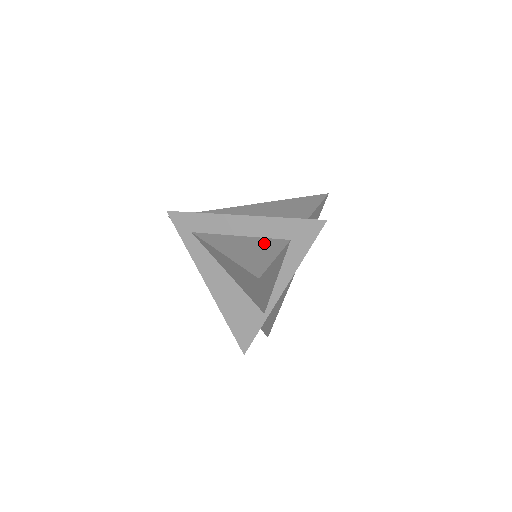
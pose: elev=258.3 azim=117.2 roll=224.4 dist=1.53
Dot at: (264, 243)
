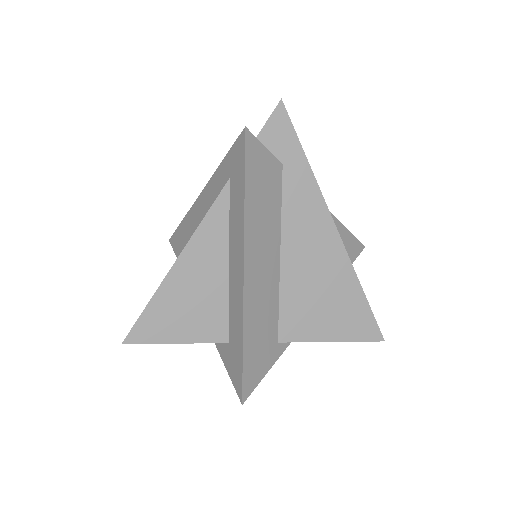
Dot at: (213, 311)
